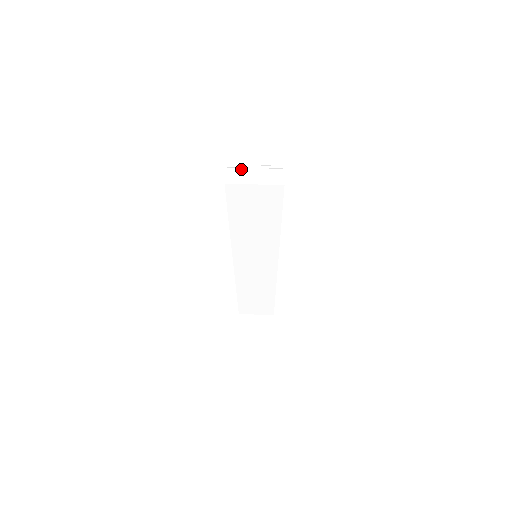
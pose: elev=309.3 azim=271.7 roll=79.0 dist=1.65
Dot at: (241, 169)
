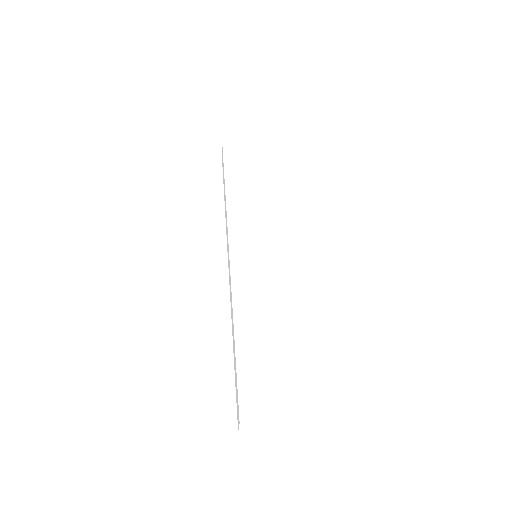
Dot at: occluded
